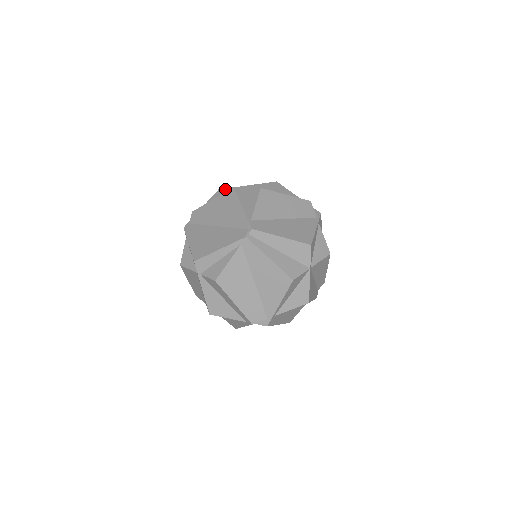
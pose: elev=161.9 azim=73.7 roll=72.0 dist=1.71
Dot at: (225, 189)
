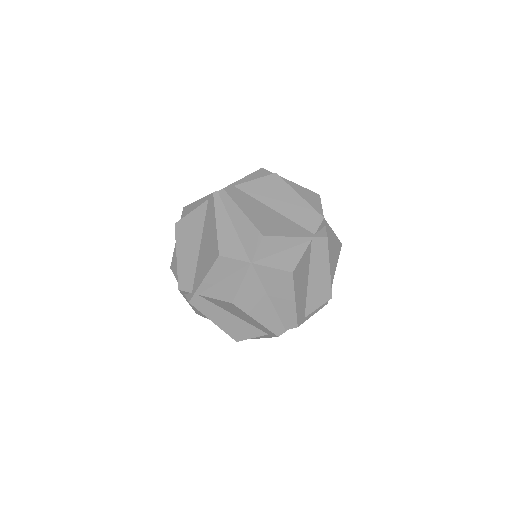
Dot at: occluded
